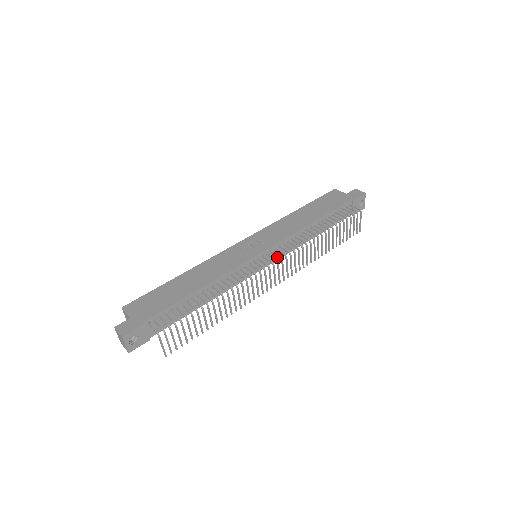
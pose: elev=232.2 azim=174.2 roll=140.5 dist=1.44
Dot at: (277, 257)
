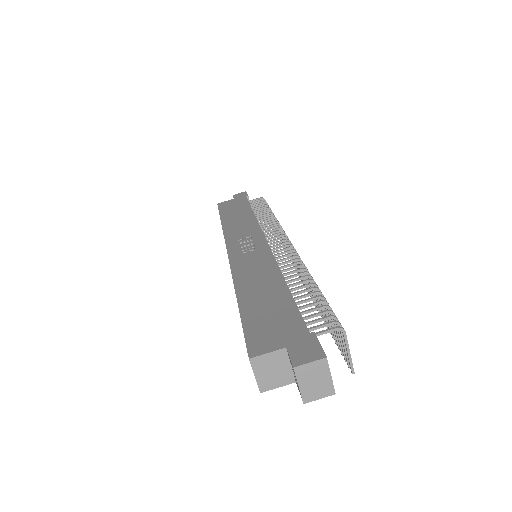
Dot at: occluded
